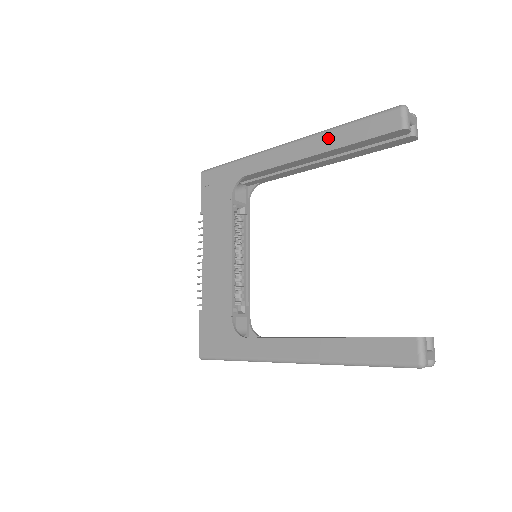
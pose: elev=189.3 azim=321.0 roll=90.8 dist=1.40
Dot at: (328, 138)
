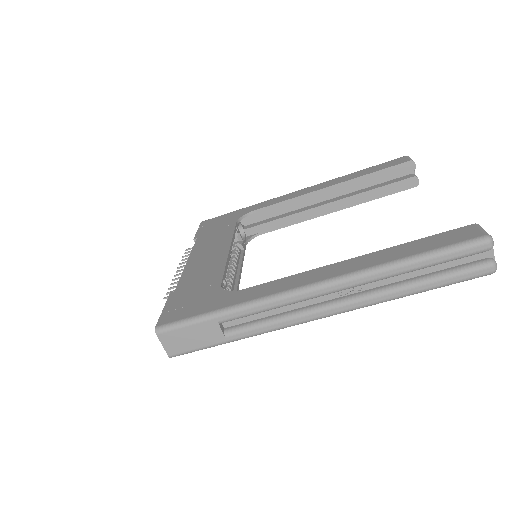
Dot at: (343, 178)
